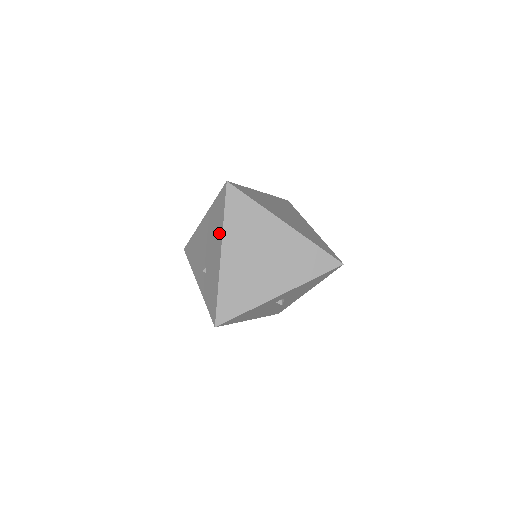
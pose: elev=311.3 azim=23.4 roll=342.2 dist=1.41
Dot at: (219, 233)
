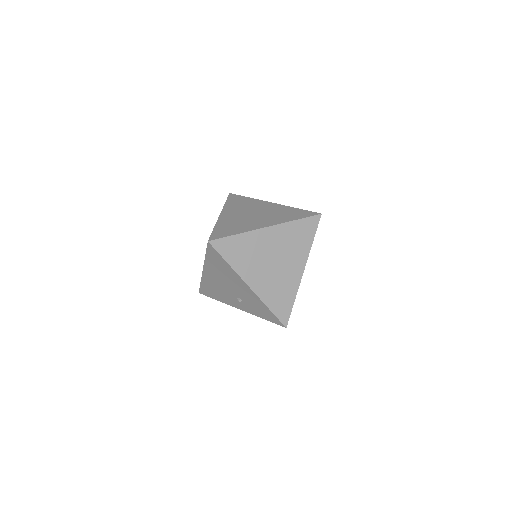
Dot at: (233, 275)
